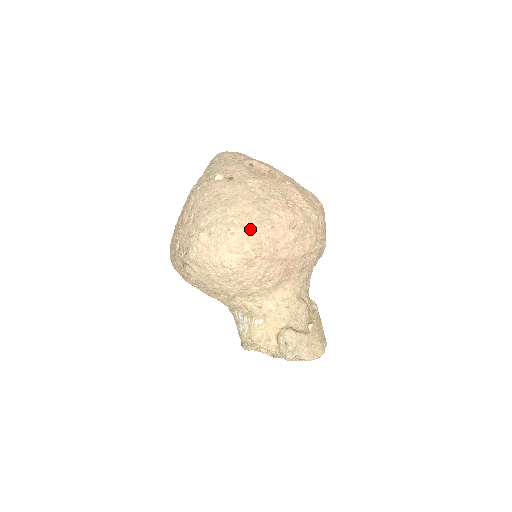
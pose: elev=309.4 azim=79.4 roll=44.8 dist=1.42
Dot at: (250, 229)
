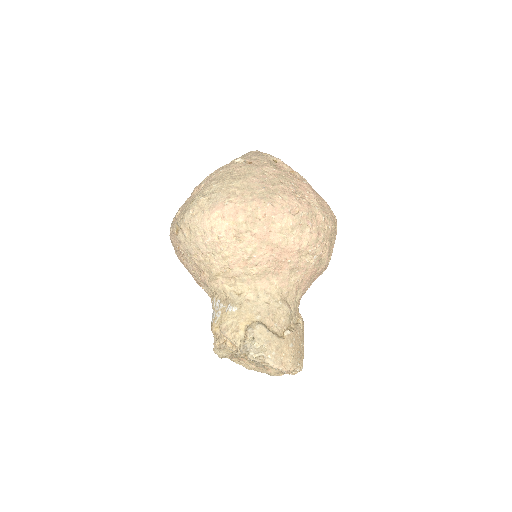
Dot at: (249, 201)
